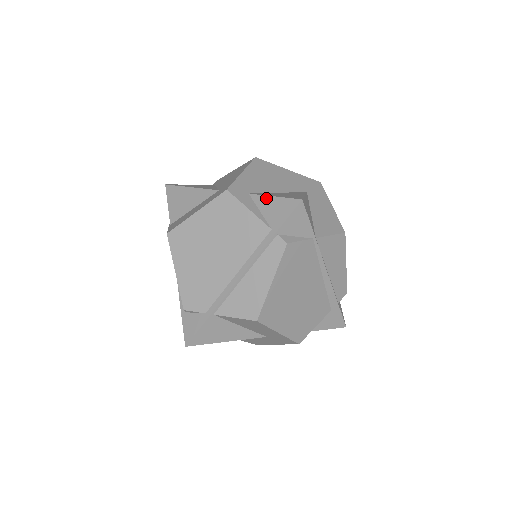
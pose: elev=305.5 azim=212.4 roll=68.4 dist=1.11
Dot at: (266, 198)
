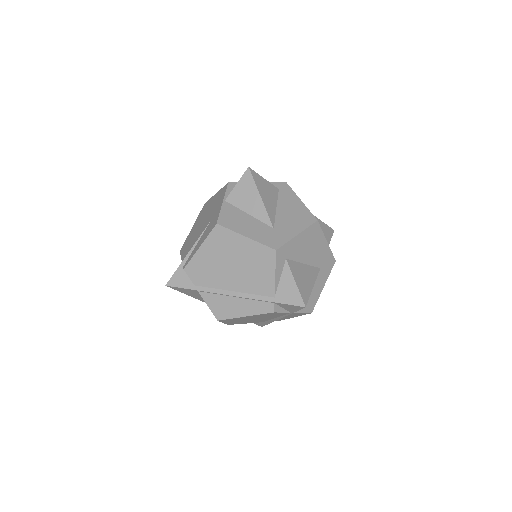
Dot at: (291, 277)
